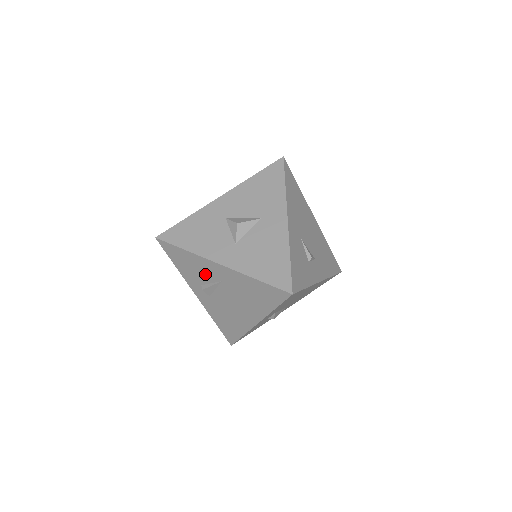
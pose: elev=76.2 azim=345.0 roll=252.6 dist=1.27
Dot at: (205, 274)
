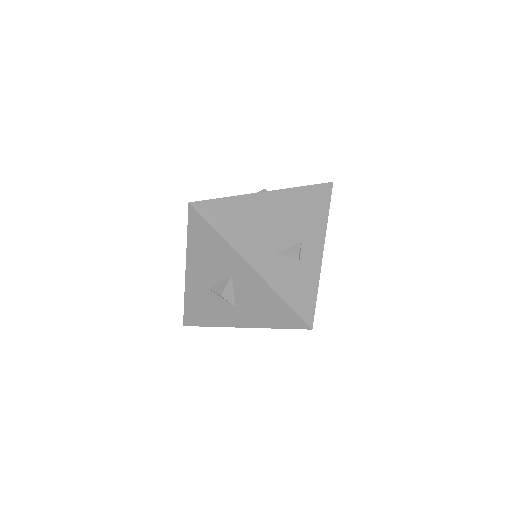
Dot at: occluded
